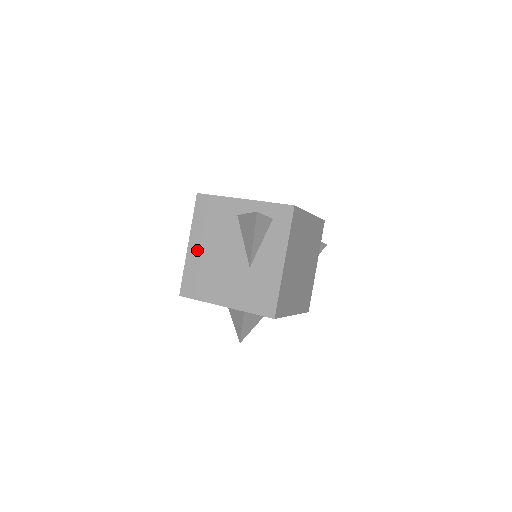
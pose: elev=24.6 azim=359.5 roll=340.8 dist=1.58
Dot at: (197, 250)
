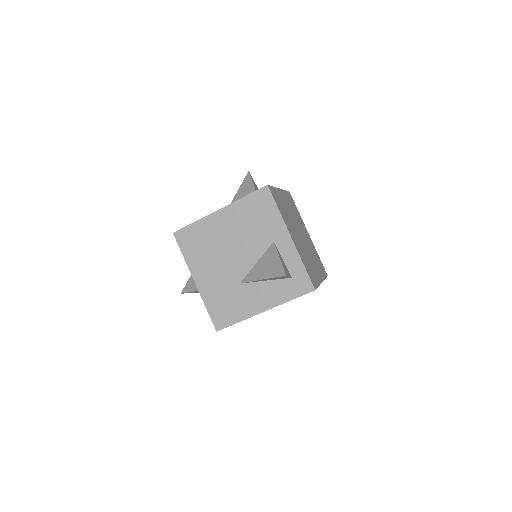
Dot at: (220, 223)
